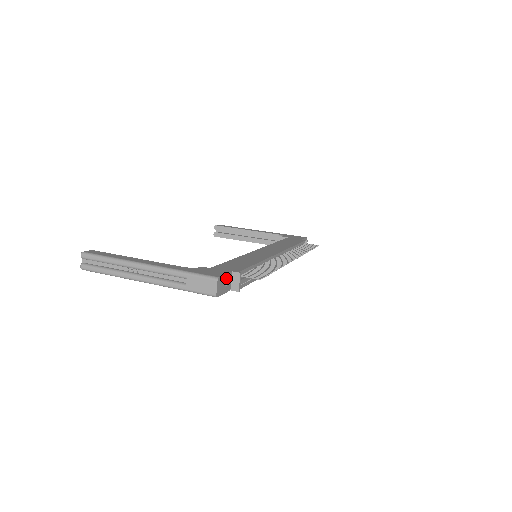
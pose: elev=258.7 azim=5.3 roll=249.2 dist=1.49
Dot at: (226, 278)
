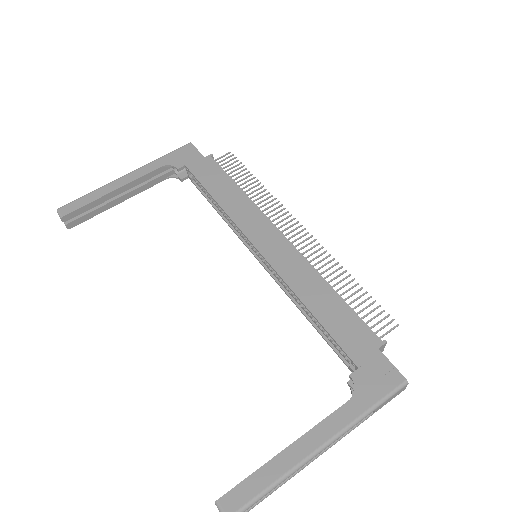
Dot at: (388, 363)
